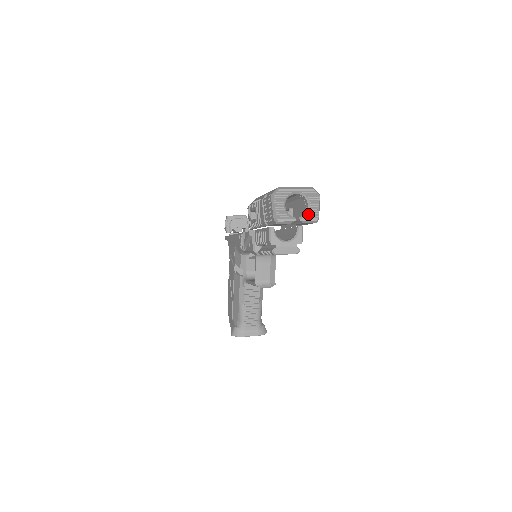
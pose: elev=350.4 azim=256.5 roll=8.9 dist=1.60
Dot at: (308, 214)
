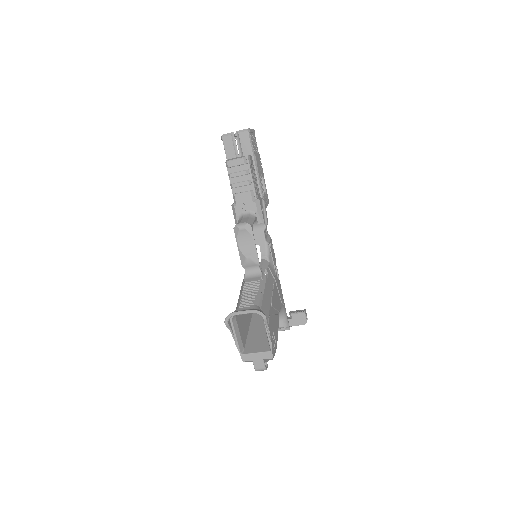
Dot at: occluded
